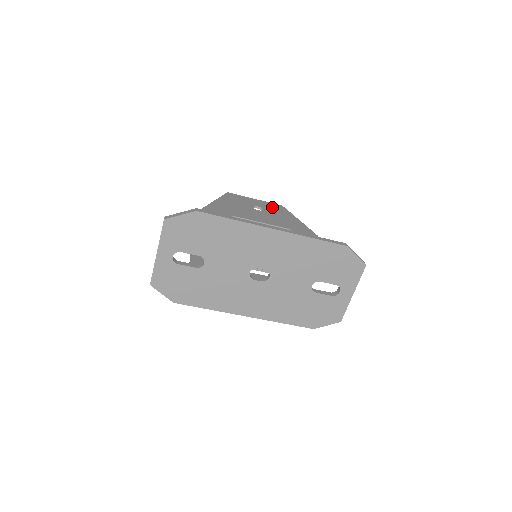
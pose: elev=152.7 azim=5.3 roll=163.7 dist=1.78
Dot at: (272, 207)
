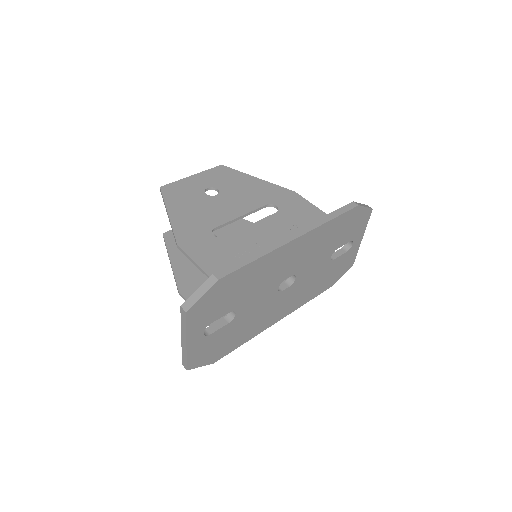
Dot at: (218, 177)
